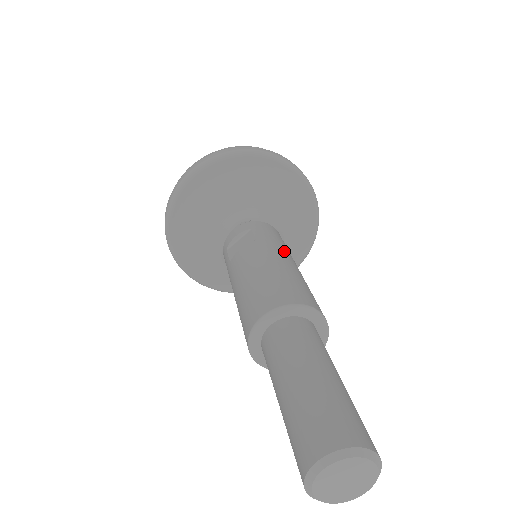
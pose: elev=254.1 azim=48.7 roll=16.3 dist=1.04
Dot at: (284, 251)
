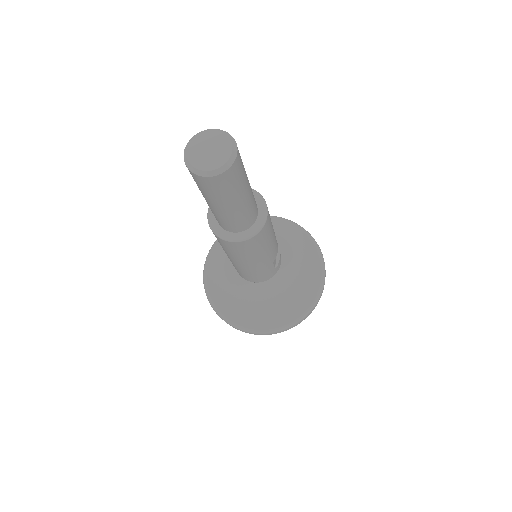
Dot at: occluded
